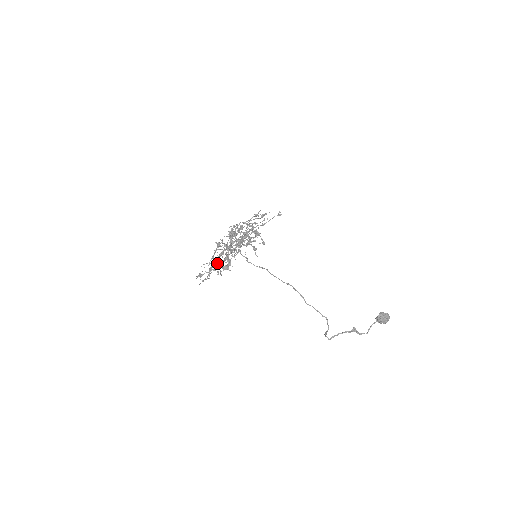
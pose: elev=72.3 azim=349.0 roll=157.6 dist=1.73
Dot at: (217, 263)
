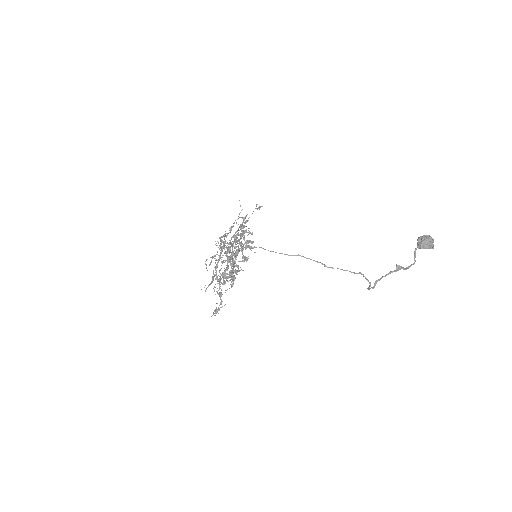
Dot at: (217, 278)
